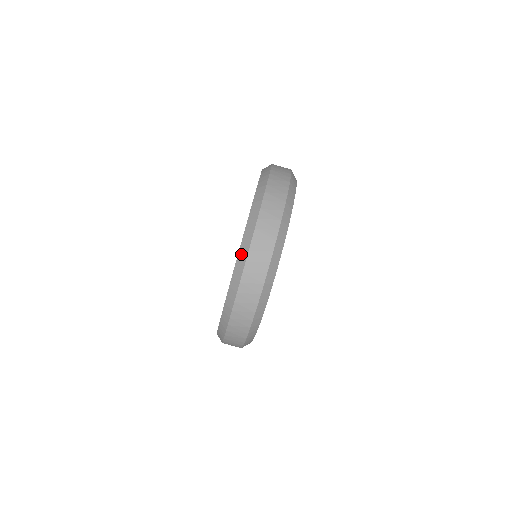
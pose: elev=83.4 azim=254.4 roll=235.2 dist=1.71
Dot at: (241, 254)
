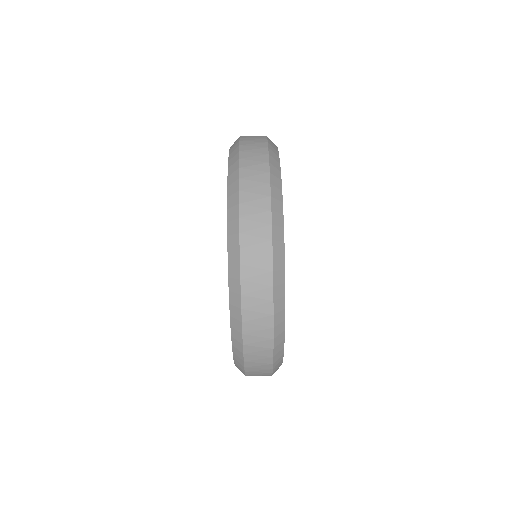
Dot at: (234, 334)
